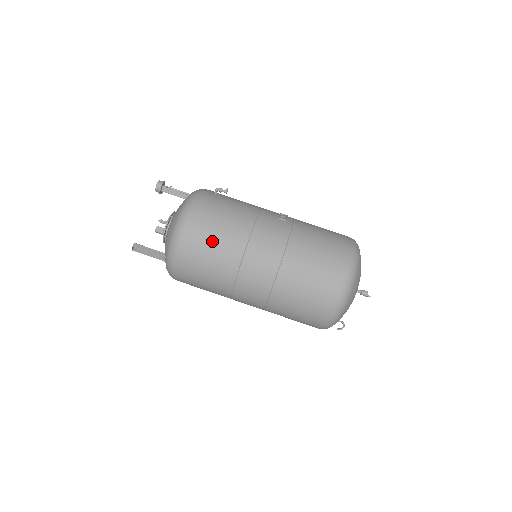
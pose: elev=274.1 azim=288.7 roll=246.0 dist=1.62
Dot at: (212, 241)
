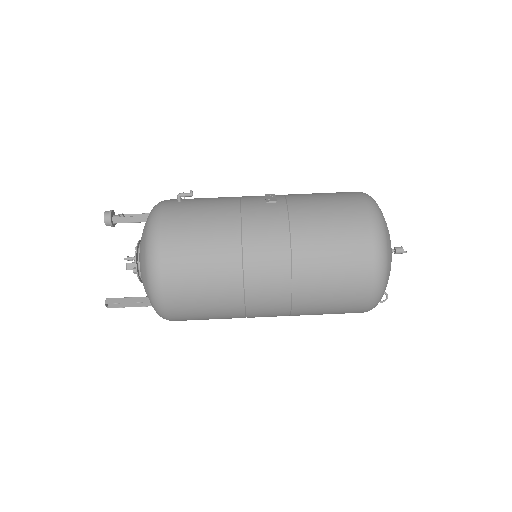
Dot at: (198, 263)
